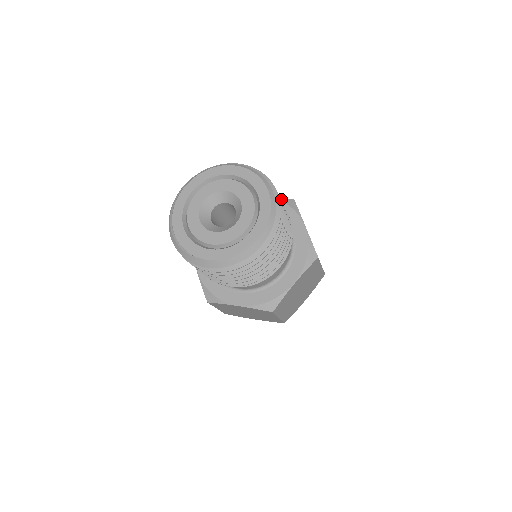
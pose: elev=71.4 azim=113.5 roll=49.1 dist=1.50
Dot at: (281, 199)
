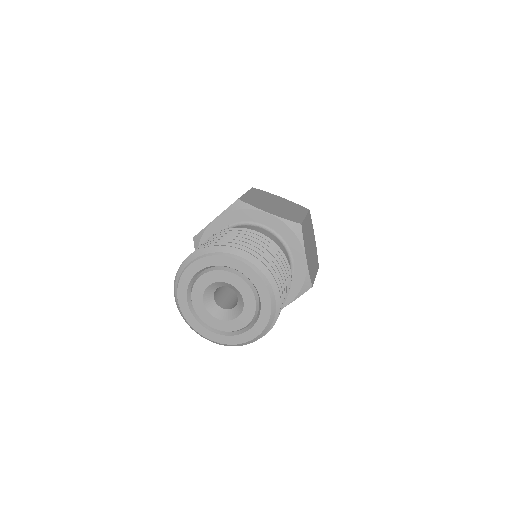
Dot at: (288, 223)
